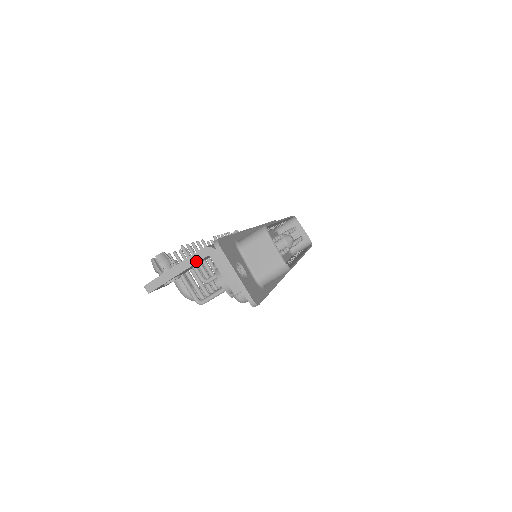
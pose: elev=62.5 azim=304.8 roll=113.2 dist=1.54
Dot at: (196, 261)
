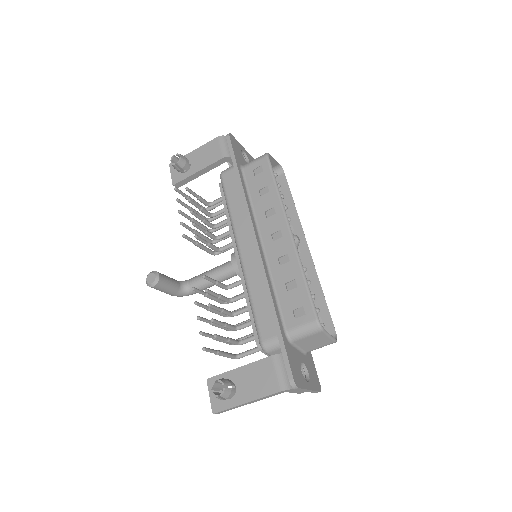
Dot at: (271, 396)
